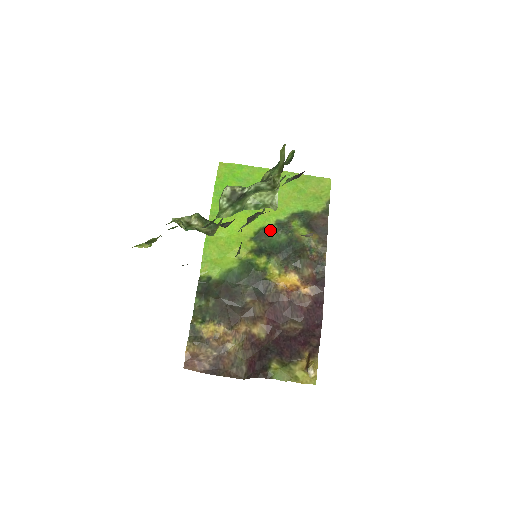
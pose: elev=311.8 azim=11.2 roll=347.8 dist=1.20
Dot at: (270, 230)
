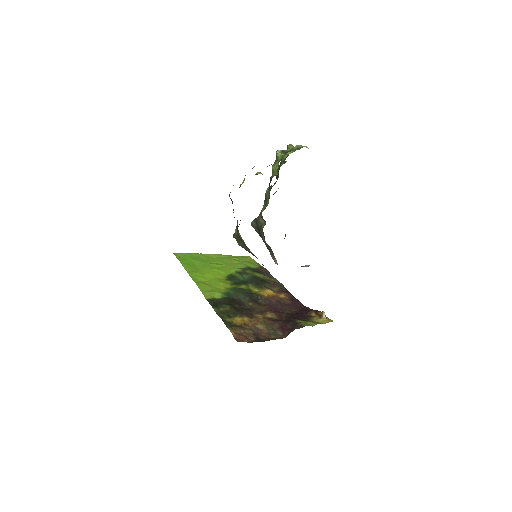
Dot at: (235, 275)
